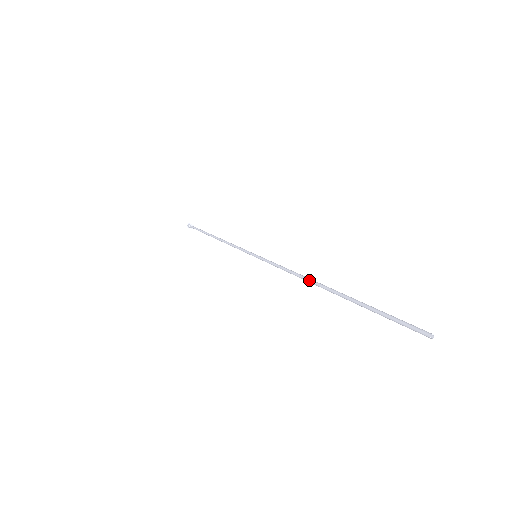
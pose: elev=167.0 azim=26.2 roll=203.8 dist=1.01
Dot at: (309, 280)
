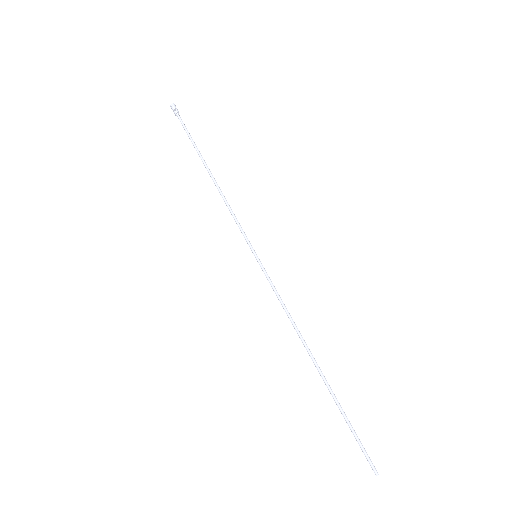
Dot at: (303, 344)
